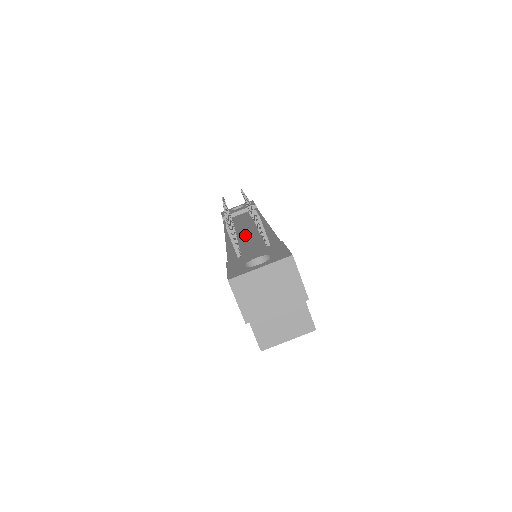
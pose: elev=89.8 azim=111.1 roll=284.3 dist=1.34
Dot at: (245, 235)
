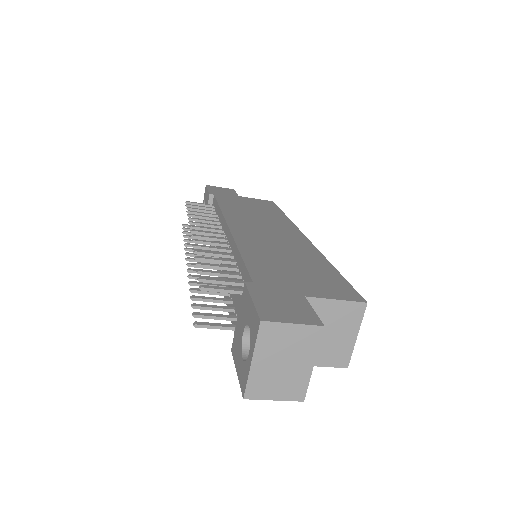
Dot at: (225, 264)
